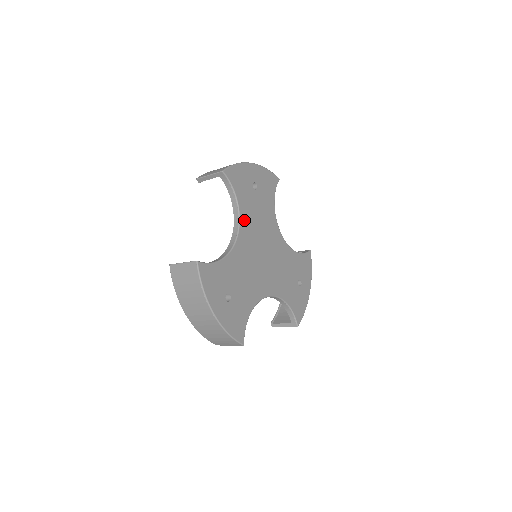
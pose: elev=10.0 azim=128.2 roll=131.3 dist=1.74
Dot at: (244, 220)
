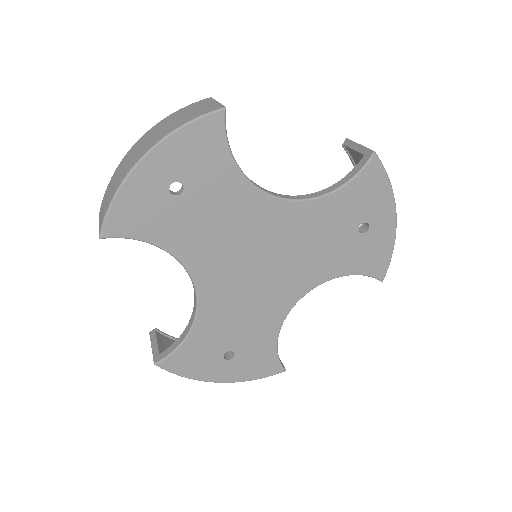
Dot at: (191, 258)
